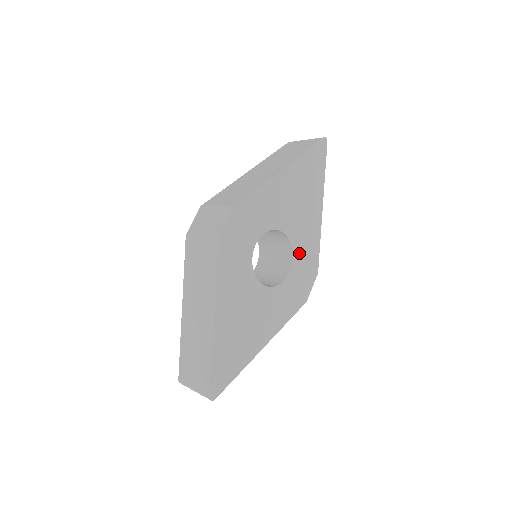
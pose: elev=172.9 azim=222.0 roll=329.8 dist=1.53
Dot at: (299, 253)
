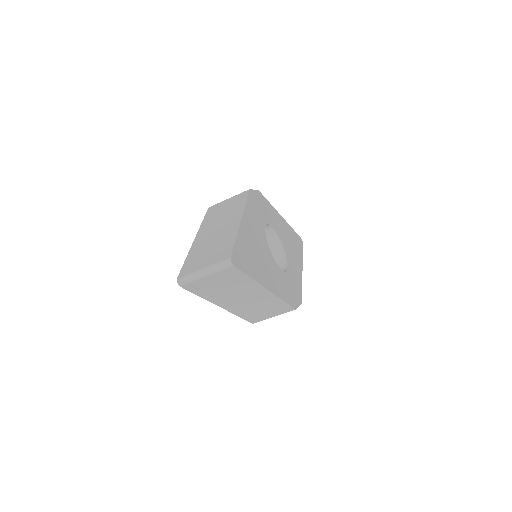
Dot at: (290, 271)
